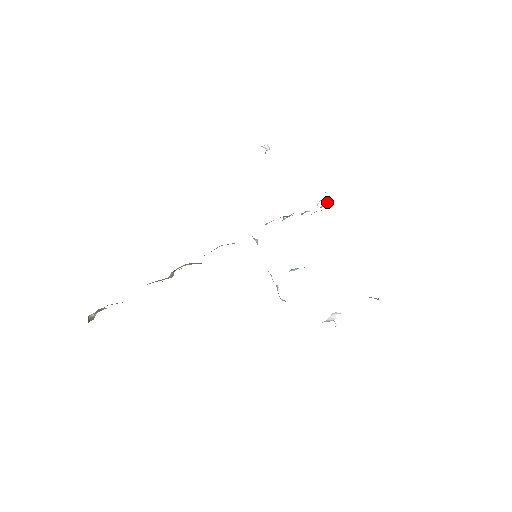
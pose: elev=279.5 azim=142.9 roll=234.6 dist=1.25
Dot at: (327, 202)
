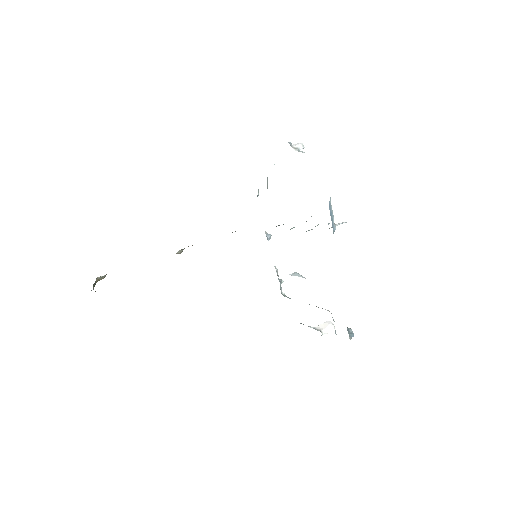
Dot at: (342, 222)
